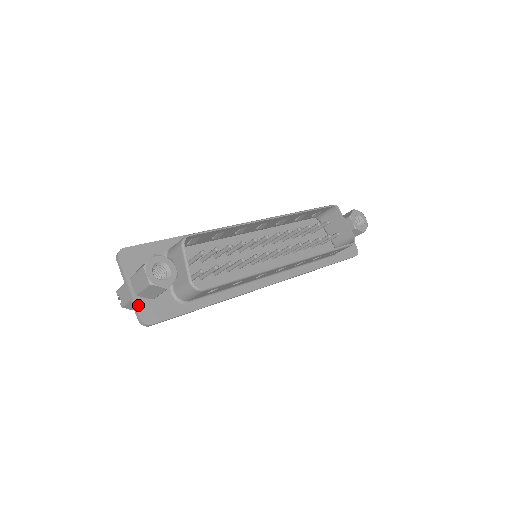
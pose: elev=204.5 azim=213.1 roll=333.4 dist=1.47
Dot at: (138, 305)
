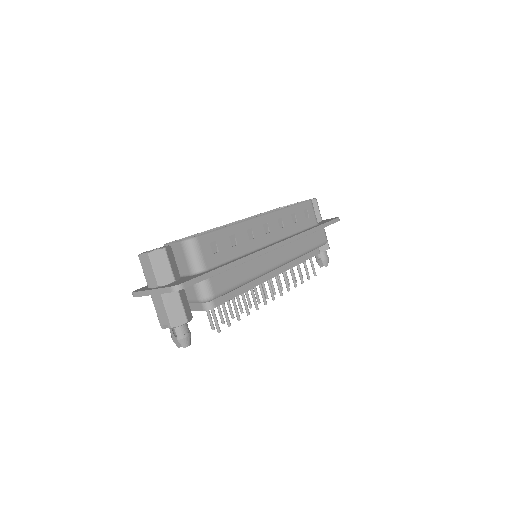
Dot at: (164, 287)
